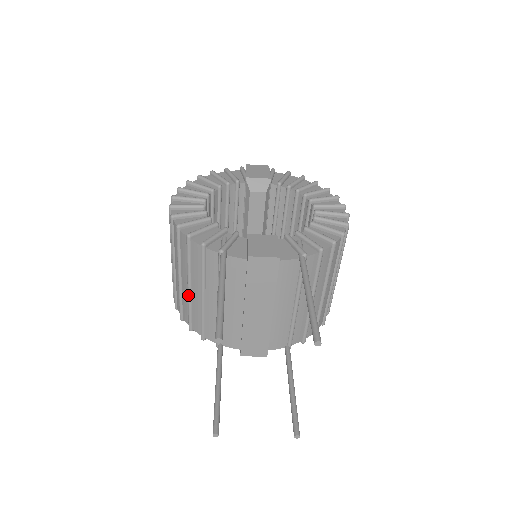
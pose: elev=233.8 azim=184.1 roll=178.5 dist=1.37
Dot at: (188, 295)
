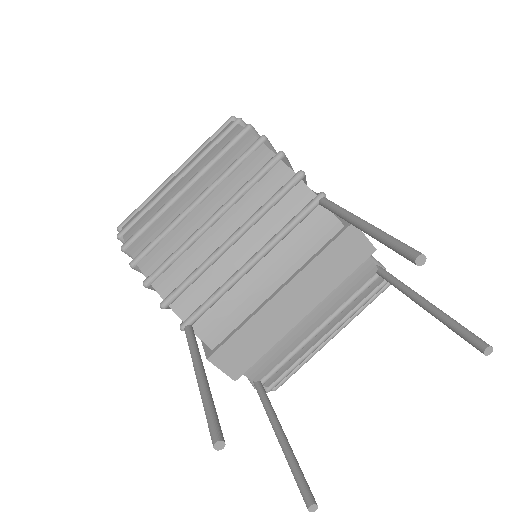
Dot at: (200, 230)
